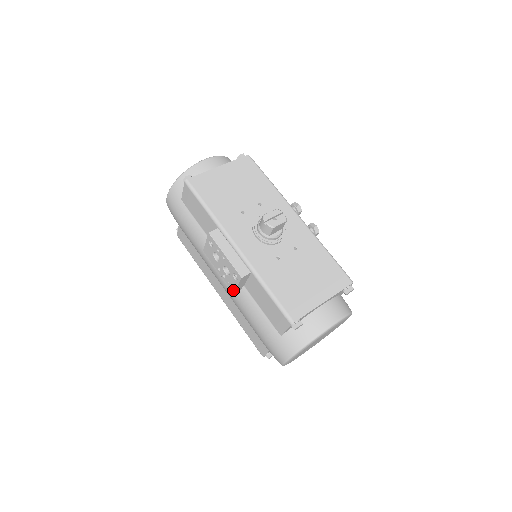
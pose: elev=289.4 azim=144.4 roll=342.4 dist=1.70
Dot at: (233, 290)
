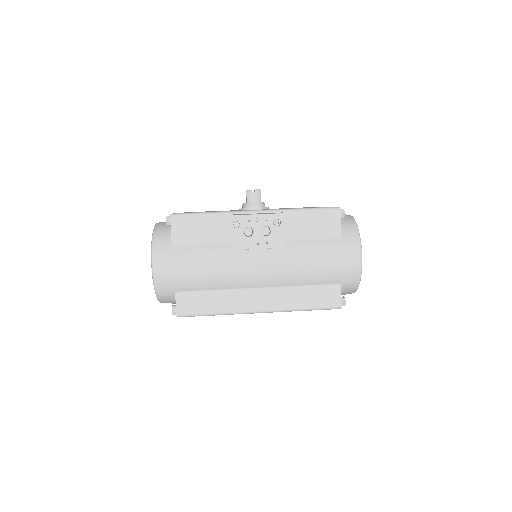
Dot at: (282, 244)
